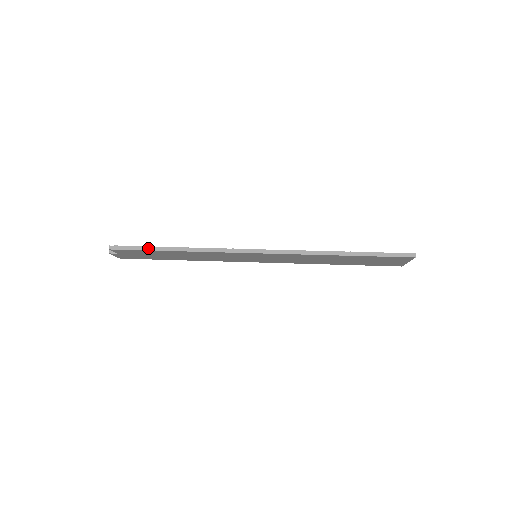
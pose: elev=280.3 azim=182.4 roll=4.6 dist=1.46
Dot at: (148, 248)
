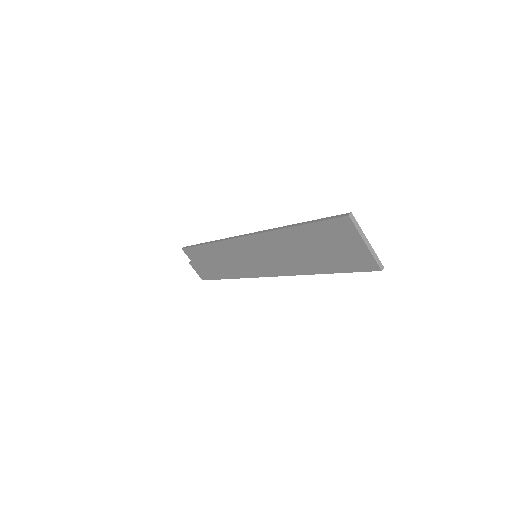
Dot at: (197, 245)
